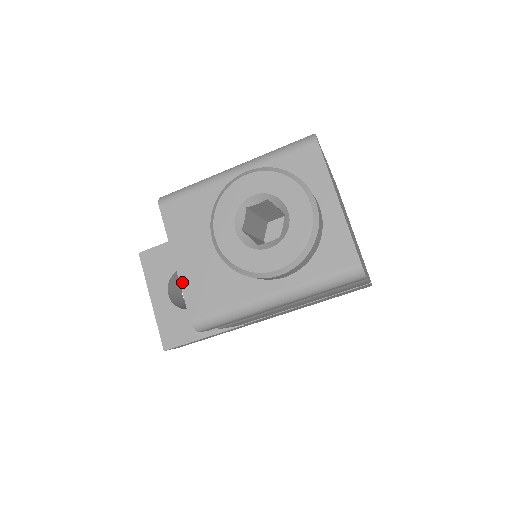
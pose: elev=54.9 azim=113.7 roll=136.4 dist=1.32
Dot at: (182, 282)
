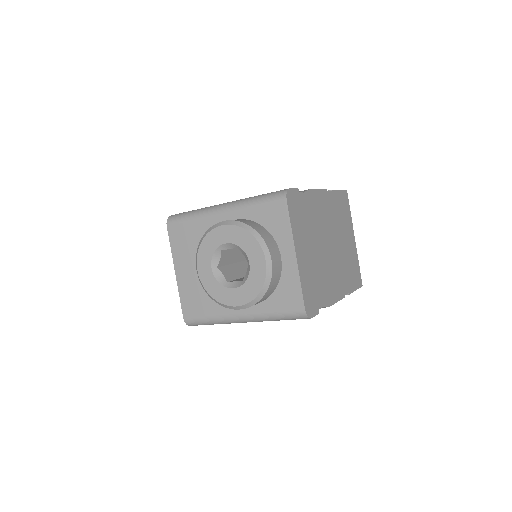
Dot at: (180, 289)
